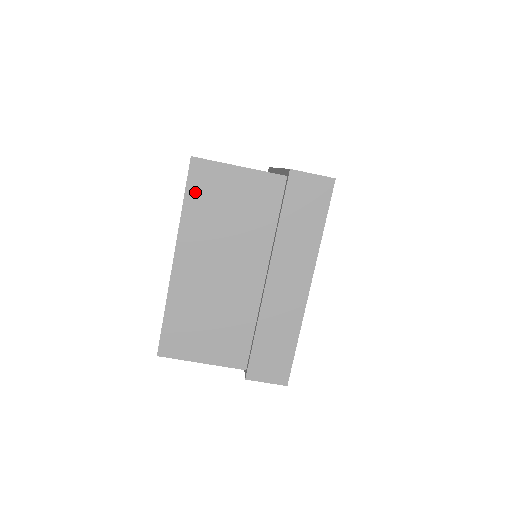
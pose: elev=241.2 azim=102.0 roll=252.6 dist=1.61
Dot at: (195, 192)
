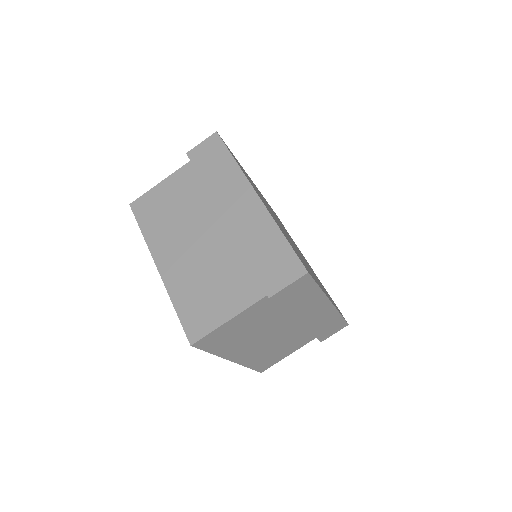
Dot at: (144, 219)
